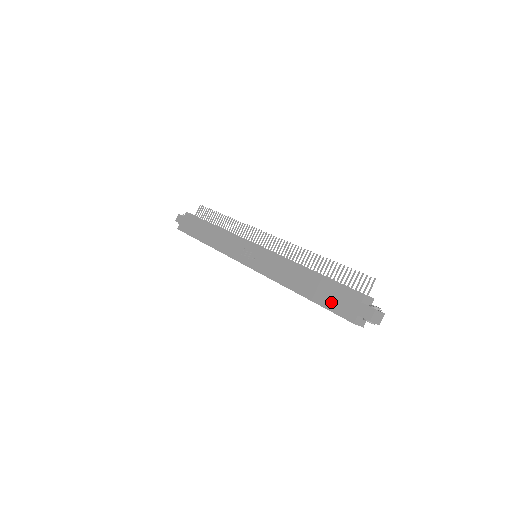
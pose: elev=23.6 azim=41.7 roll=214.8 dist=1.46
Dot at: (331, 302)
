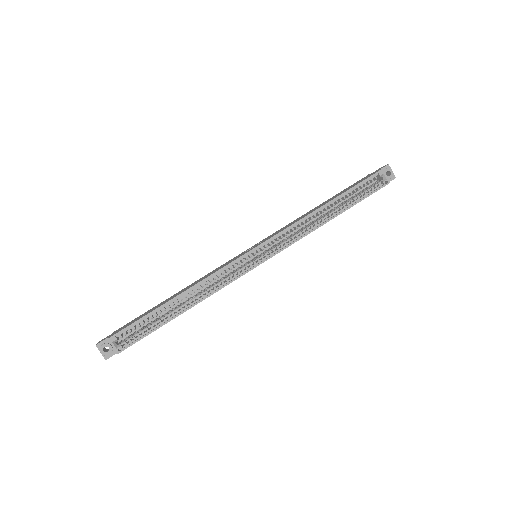
Dot at: (355, 184)
